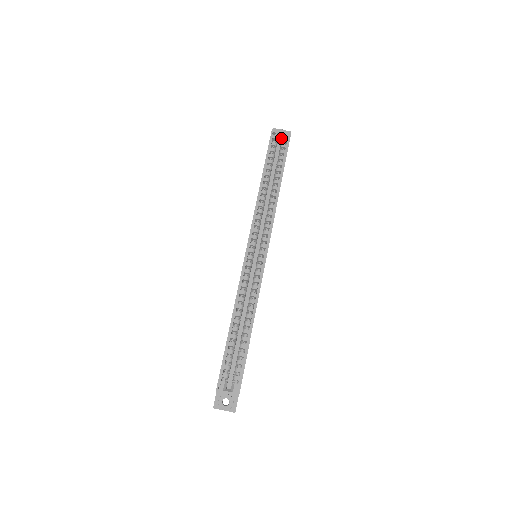
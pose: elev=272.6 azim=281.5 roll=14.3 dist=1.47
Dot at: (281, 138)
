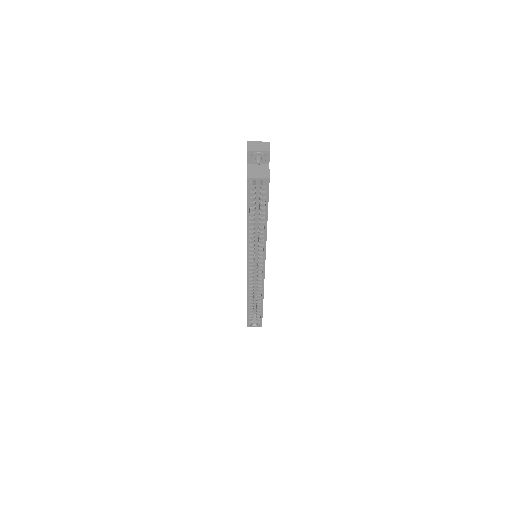
Dot at: occluded
